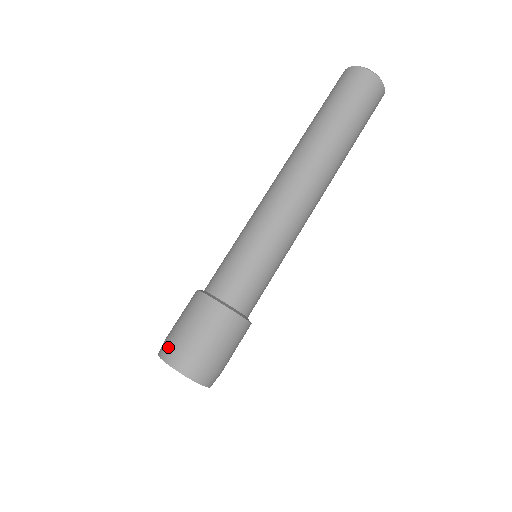
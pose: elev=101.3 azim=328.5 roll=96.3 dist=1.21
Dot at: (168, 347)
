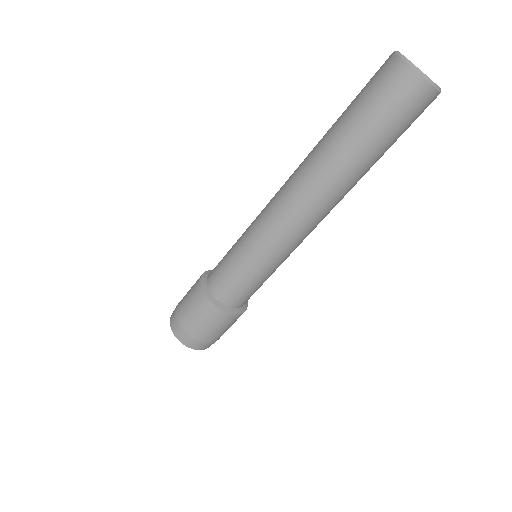
Dot at: (194, 342)
